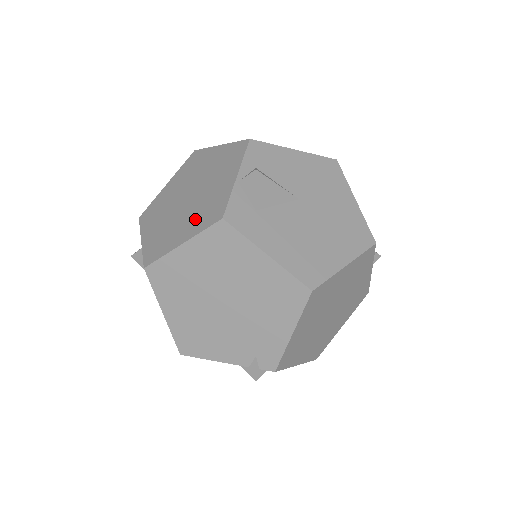
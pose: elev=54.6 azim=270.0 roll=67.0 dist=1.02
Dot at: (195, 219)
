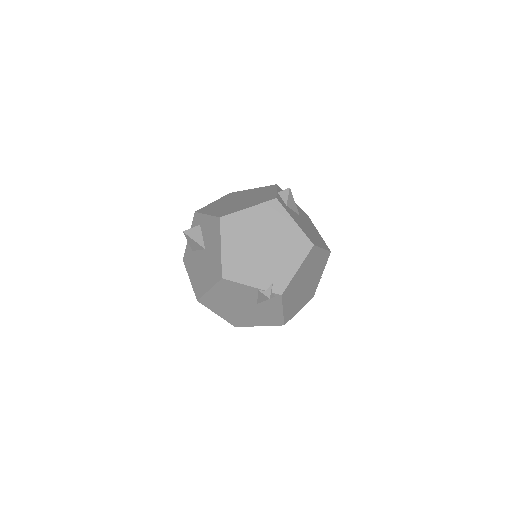
Dot at: (254, 202)
